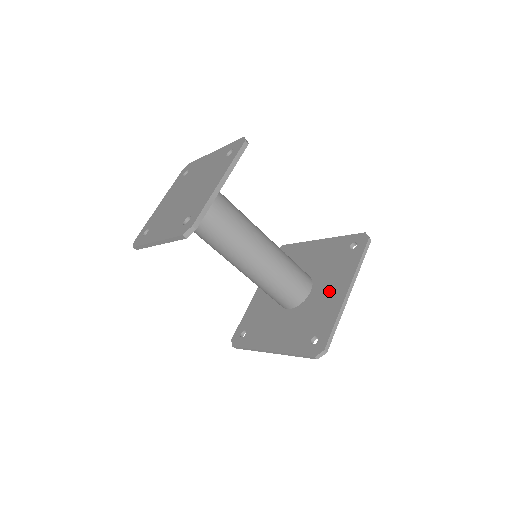
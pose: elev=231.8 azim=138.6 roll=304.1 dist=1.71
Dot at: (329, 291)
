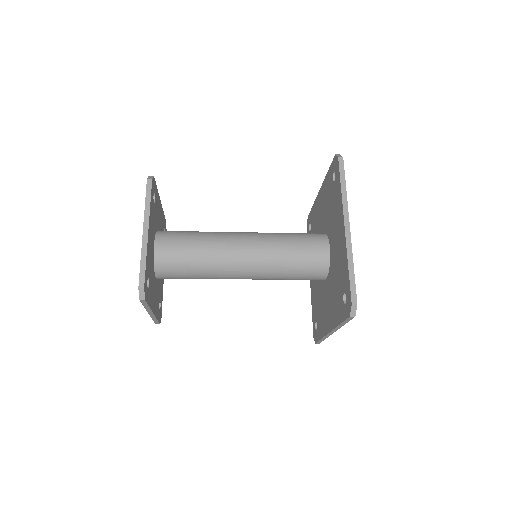
Dot at: (327, 307)
